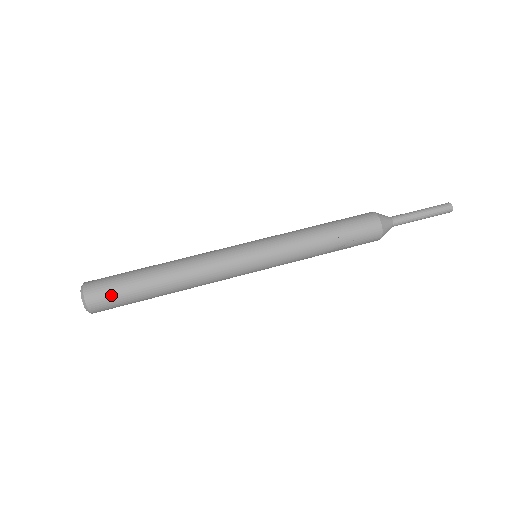
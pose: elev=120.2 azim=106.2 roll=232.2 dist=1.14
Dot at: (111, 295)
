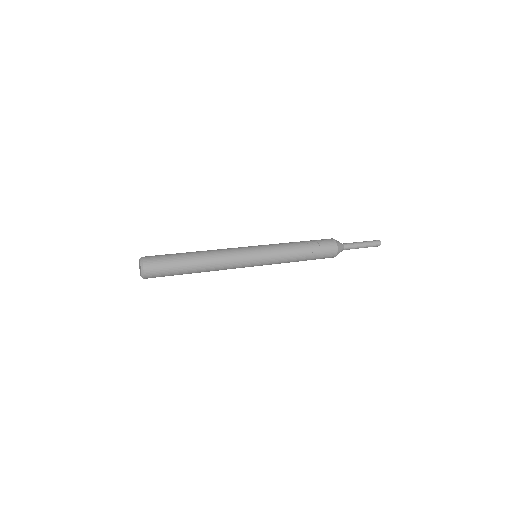
Dot at: (160, 259)
